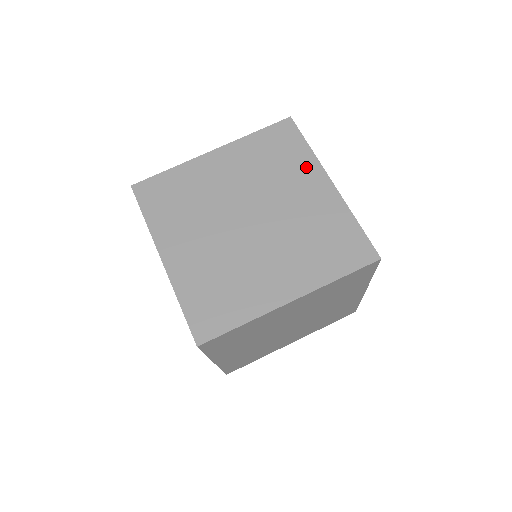
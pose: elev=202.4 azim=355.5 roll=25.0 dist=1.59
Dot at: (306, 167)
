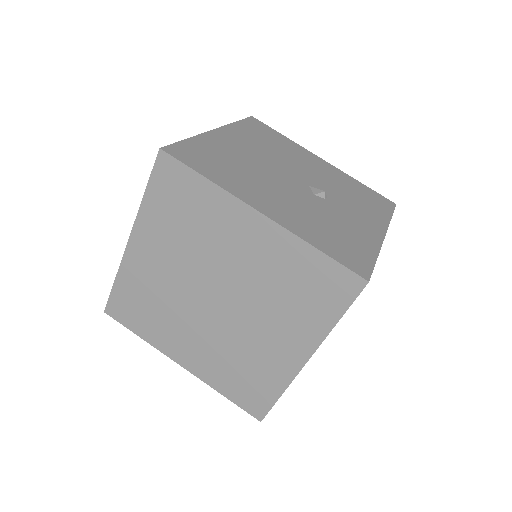
Dot at: (222, 209)
